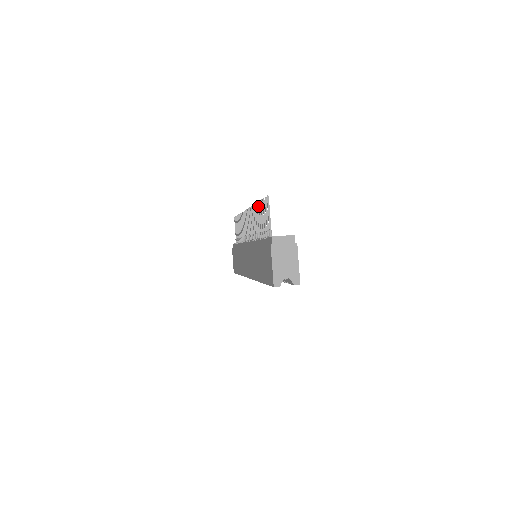
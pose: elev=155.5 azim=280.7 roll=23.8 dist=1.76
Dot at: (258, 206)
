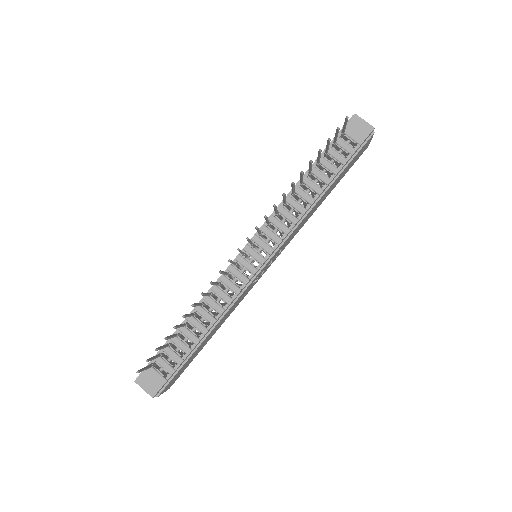
Dot at: (184, 317)
